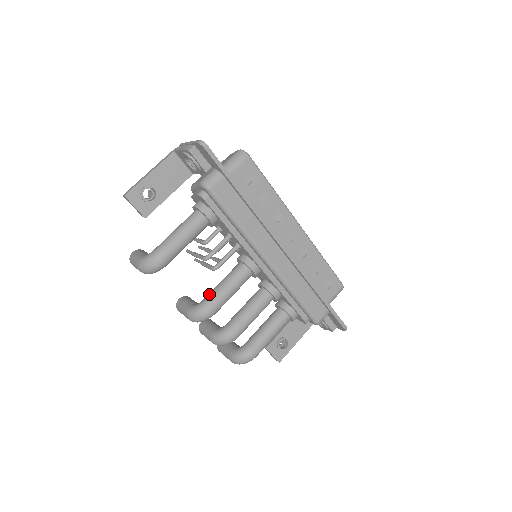
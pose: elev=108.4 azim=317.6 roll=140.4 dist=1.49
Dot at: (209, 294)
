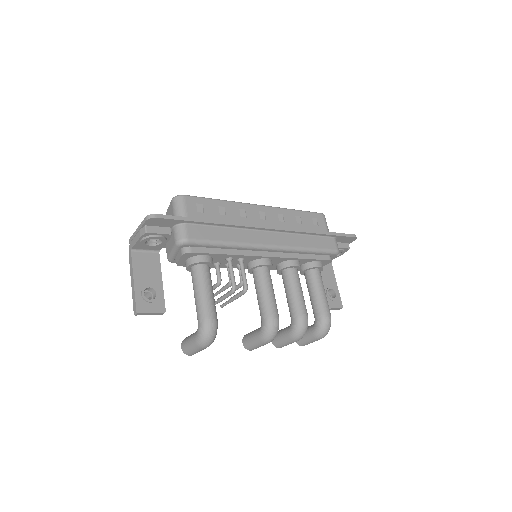
Dot at: (261, 311)
